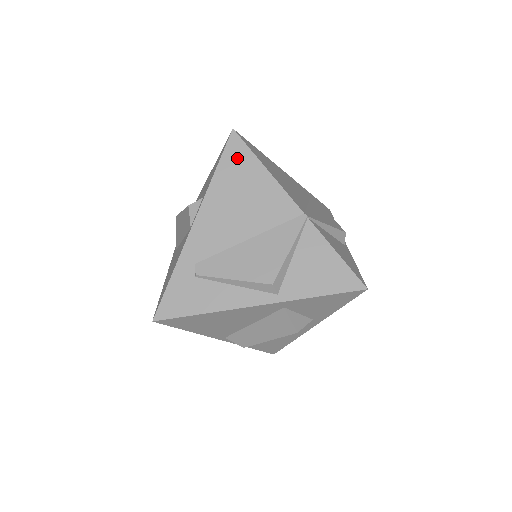
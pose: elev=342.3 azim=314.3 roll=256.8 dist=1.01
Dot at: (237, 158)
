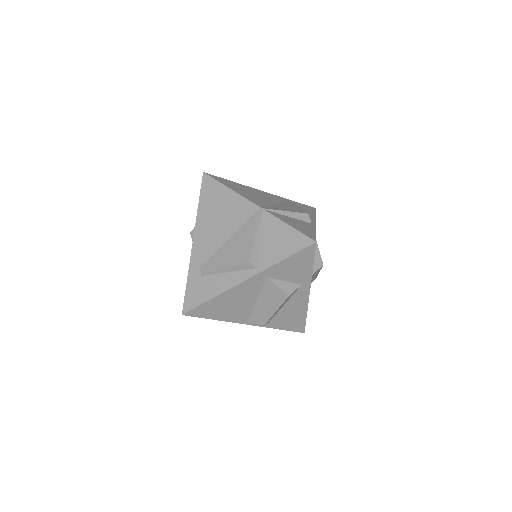
Dot at: (210, 189)
